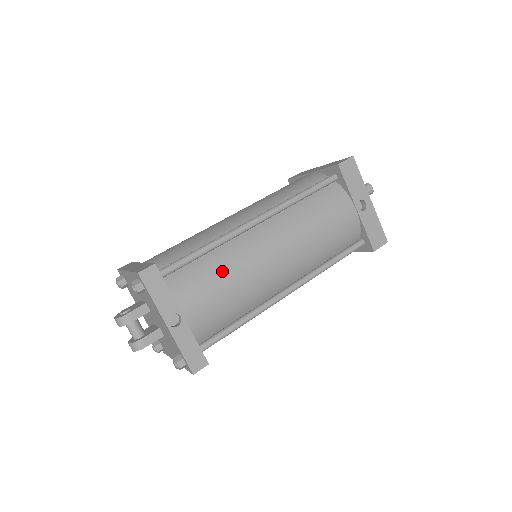
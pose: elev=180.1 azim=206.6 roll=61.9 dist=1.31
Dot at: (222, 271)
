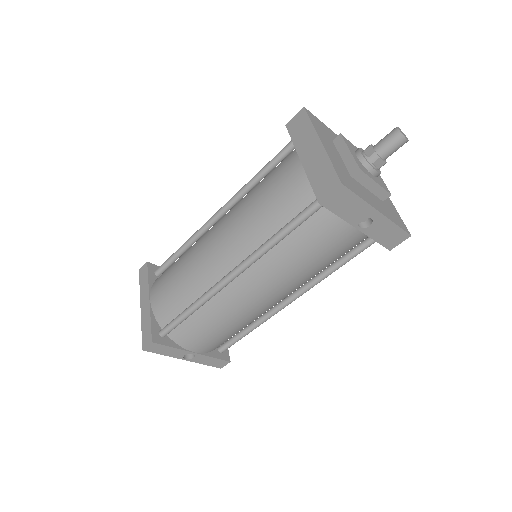
Dot at: (214, 322)
